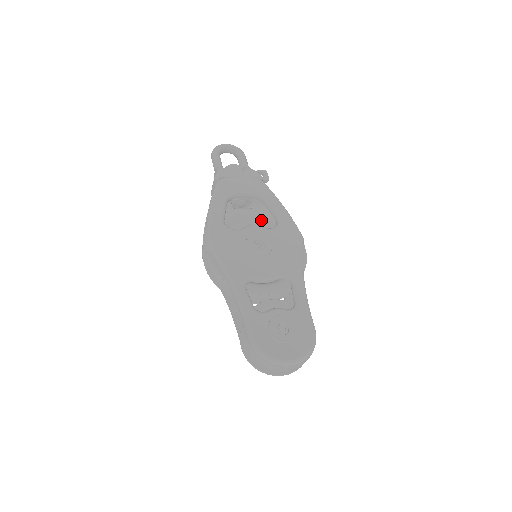
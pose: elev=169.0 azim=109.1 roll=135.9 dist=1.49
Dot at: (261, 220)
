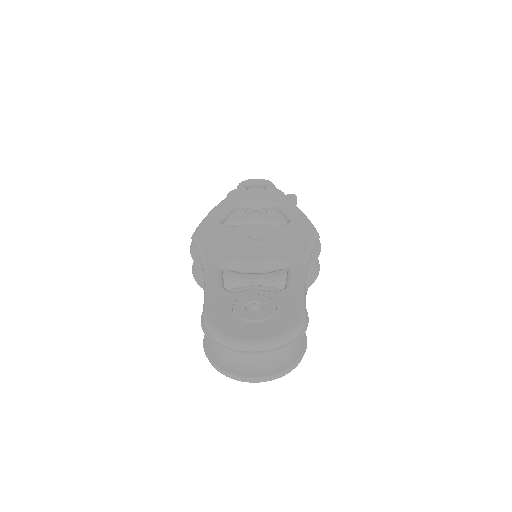
Dot at: (271, 225)
